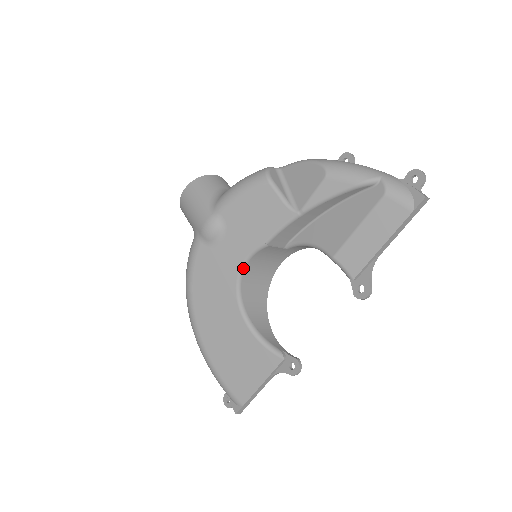
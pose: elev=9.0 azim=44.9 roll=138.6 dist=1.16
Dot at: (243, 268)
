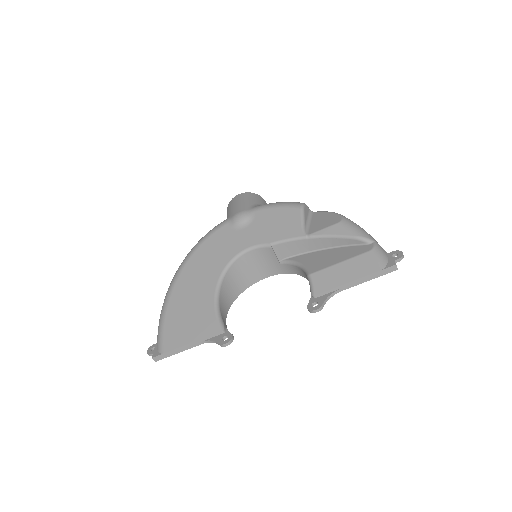
Dot at: (243, 253)
